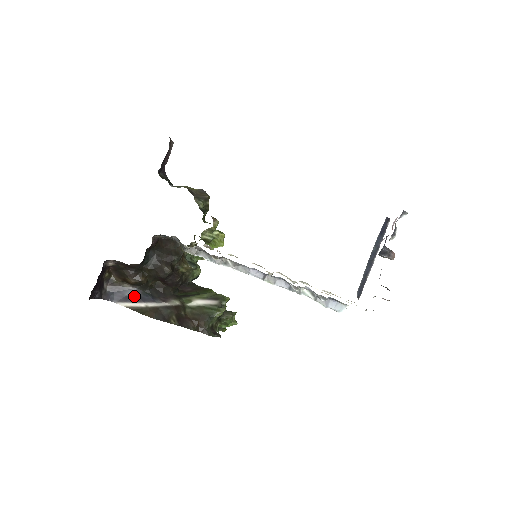
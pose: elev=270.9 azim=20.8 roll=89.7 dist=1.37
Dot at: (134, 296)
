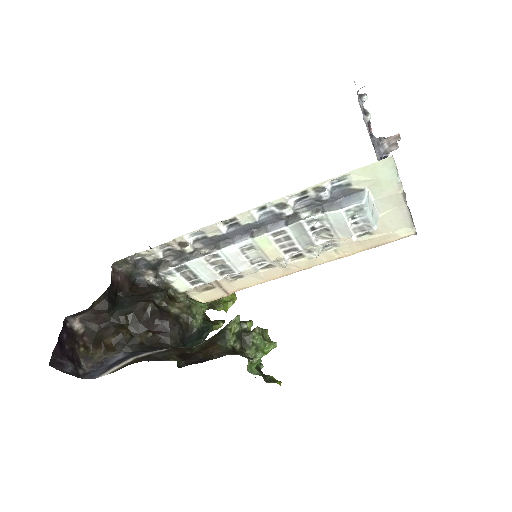
Dot at: (119, 359)
